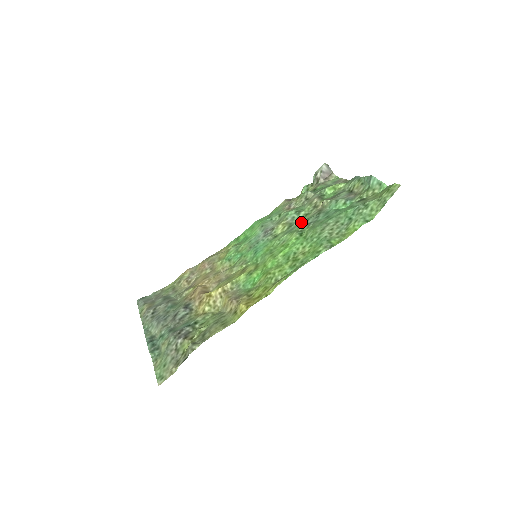
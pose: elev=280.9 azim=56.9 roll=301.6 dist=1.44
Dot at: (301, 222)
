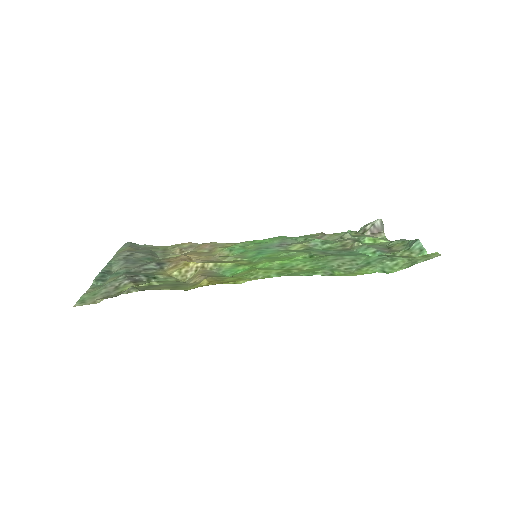
Dot at: (320, 249)
